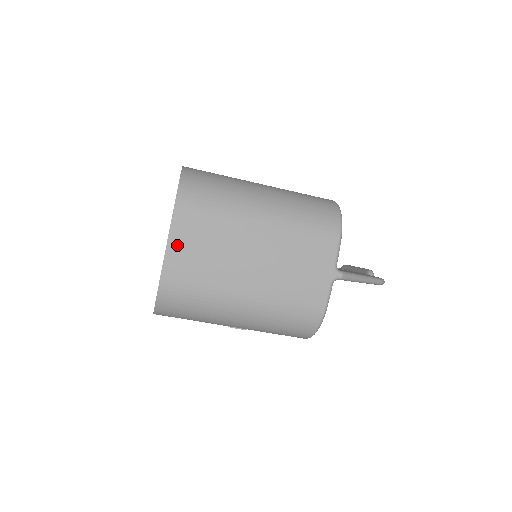
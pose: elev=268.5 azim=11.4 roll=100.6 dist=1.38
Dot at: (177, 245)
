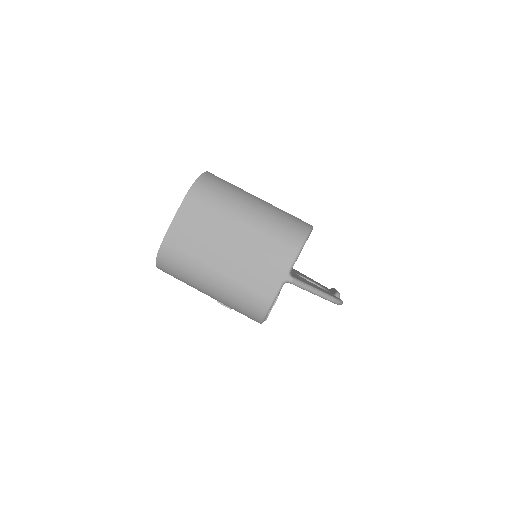
Dot at: (179, 222)
